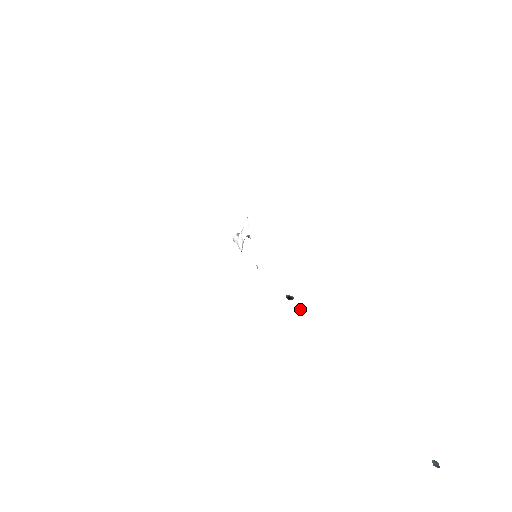
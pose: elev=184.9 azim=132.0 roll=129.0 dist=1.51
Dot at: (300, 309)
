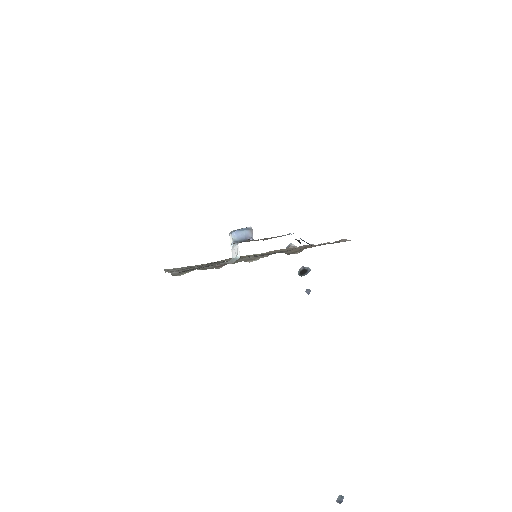
Dot at: (308, 293)
